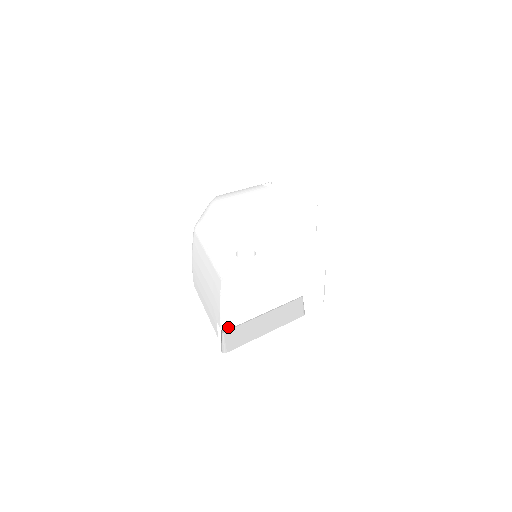
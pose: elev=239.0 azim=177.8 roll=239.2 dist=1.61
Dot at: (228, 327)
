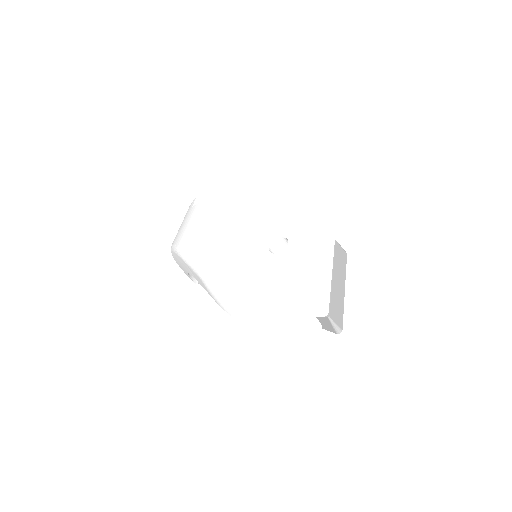
Dot at: (327, 310)
